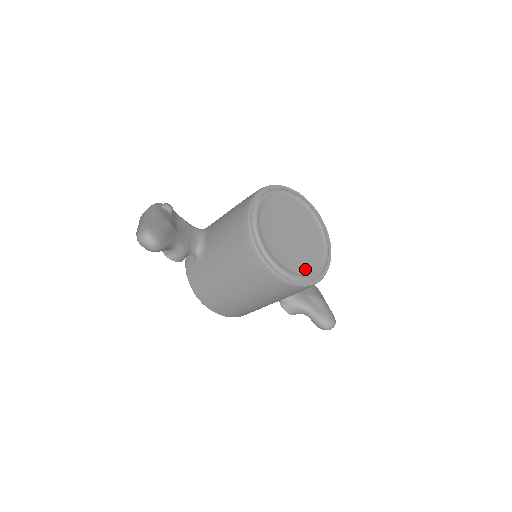
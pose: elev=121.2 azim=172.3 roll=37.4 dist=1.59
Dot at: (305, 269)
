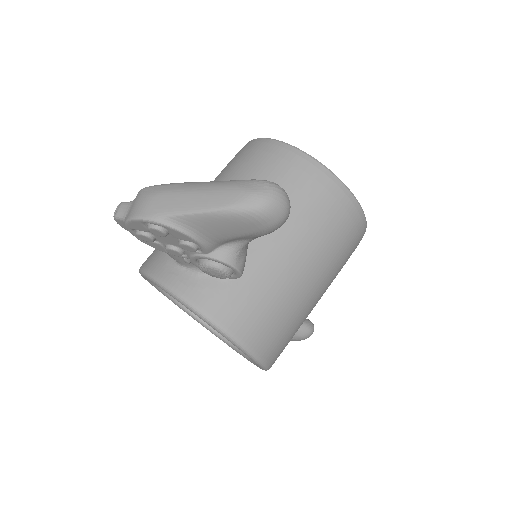
Dot at: occluded
